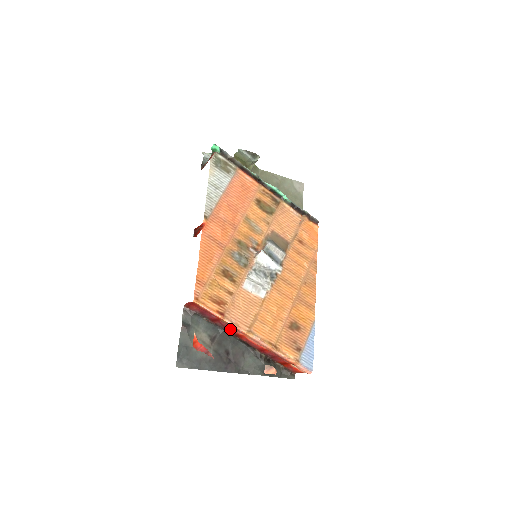
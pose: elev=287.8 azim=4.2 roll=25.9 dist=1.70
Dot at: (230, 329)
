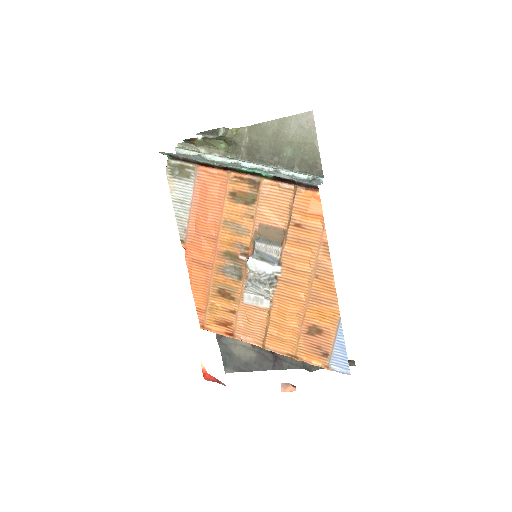
Dot at: occluded
